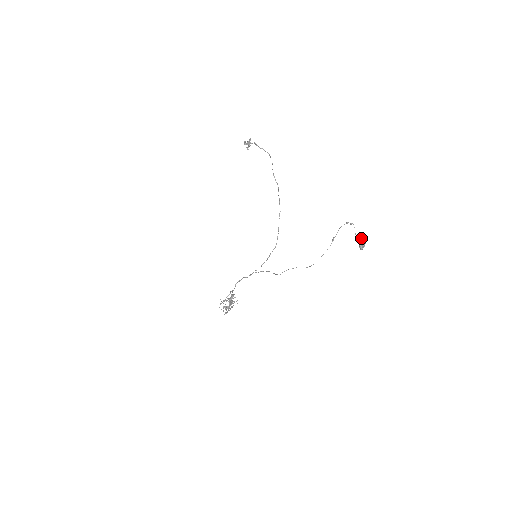
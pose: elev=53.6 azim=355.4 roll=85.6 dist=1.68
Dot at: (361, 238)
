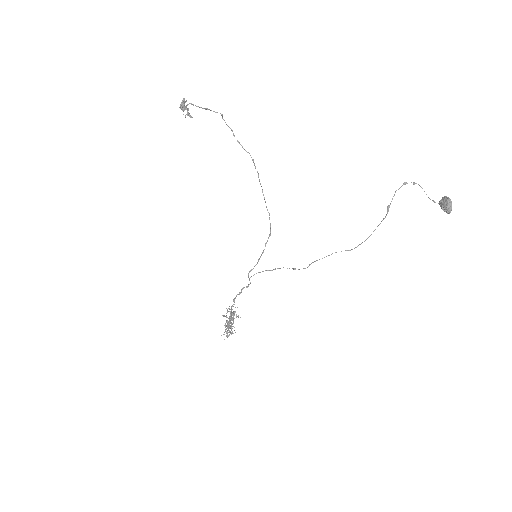
Dot at: (443, 200)
